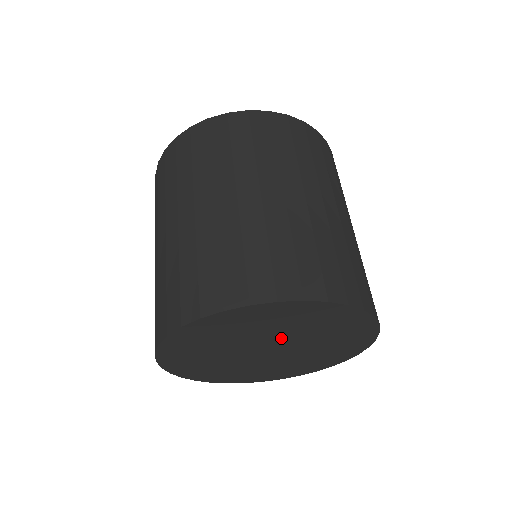
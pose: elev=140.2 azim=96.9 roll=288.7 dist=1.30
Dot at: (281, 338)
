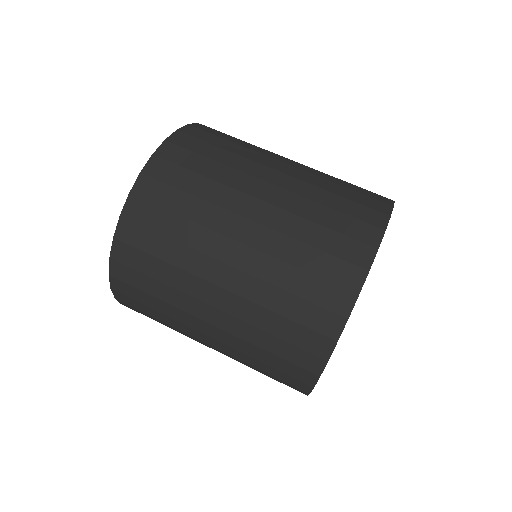
Dot at: occluded
